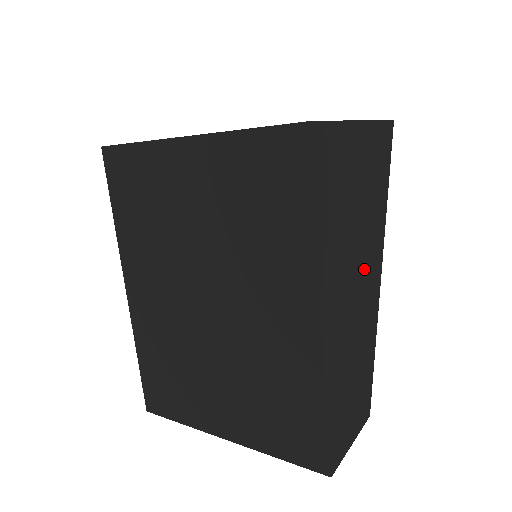
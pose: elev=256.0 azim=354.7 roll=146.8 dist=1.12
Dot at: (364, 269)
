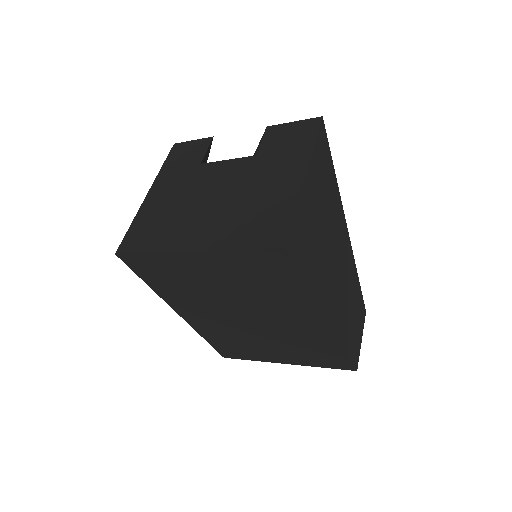
Dot at: (338, 251)
